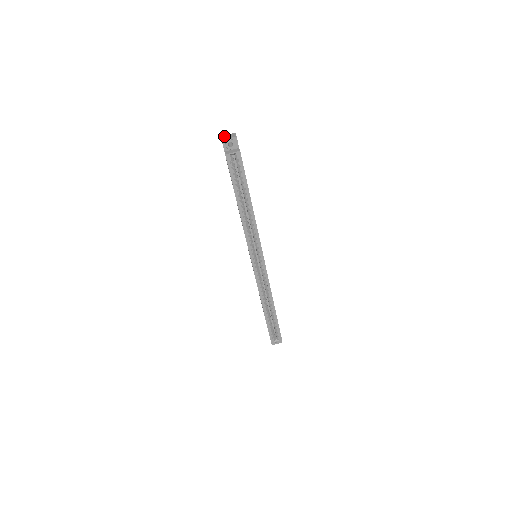
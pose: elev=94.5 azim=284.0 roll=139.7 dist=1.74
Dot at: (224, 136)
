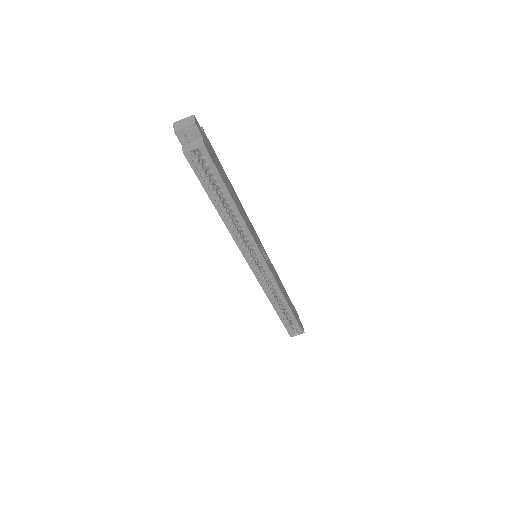
Dot at: (178, 123)
